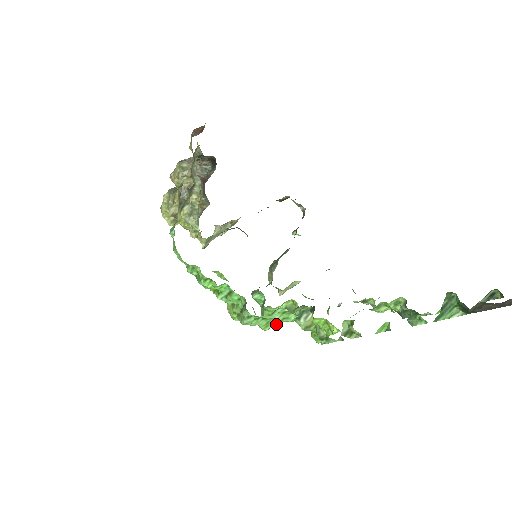
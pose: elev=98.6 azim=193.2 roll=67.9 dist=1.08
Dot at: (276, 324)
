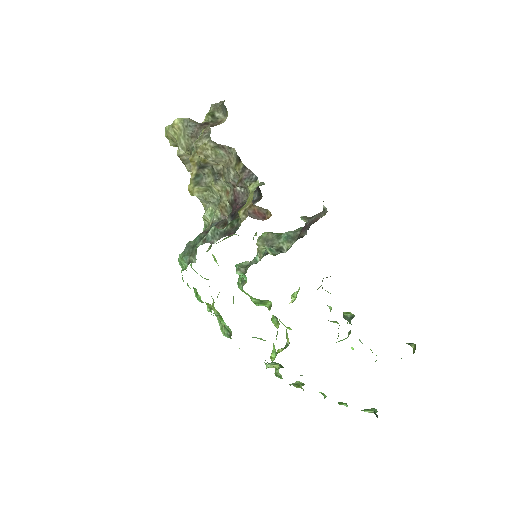
Dot at: occluded
